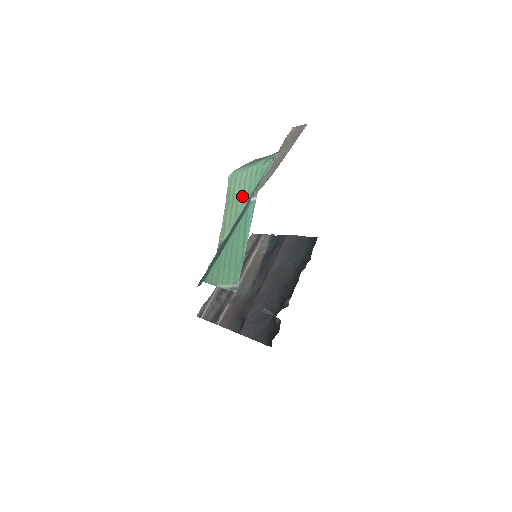
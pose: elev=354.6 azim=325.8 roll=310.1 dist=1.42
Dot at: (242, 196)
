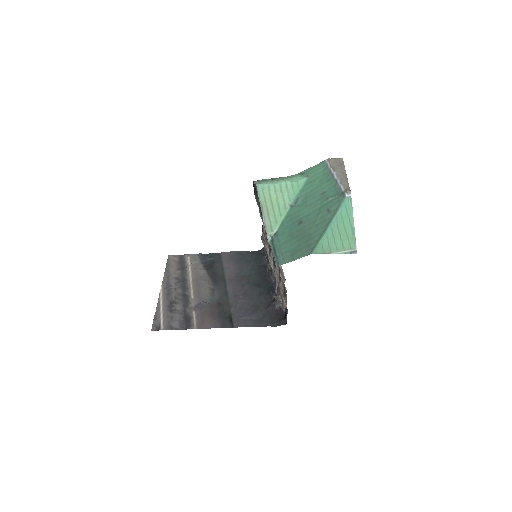
Dot at: (283, 201)
